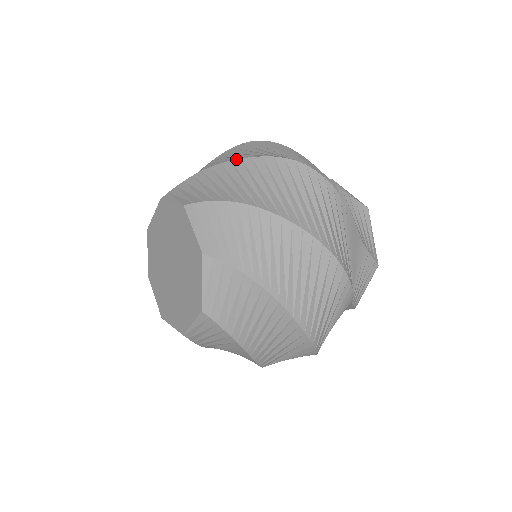
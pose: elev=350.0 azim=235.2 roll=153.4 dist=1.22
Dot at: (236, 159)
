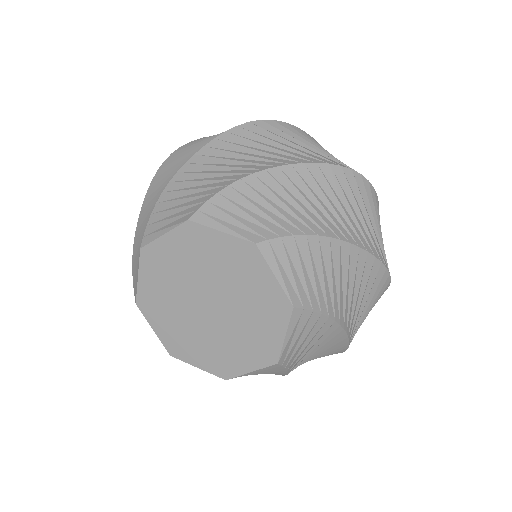
Dot at: (190, 158)
